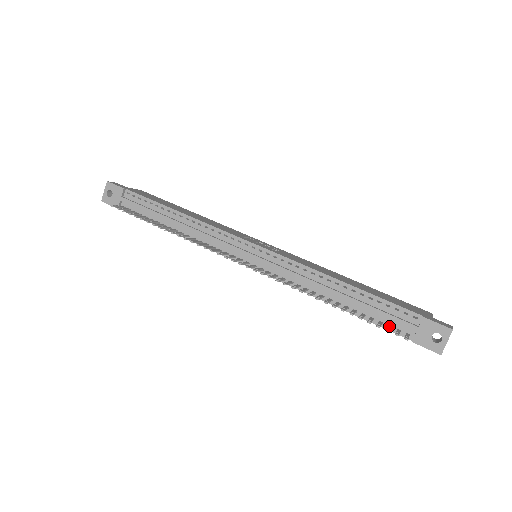
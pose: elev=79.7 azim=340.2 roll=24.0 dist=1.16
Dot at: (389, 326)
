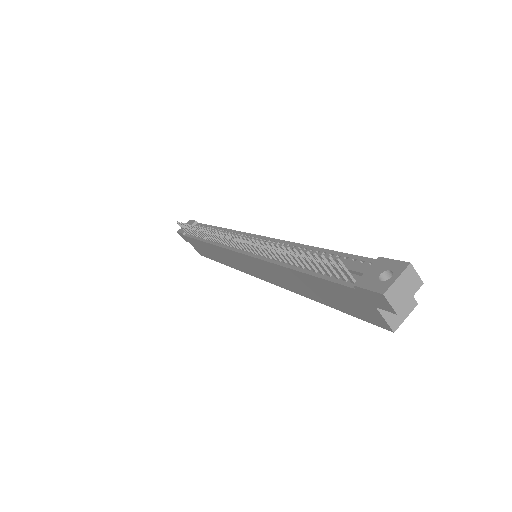
Dot at: (334, 271)
